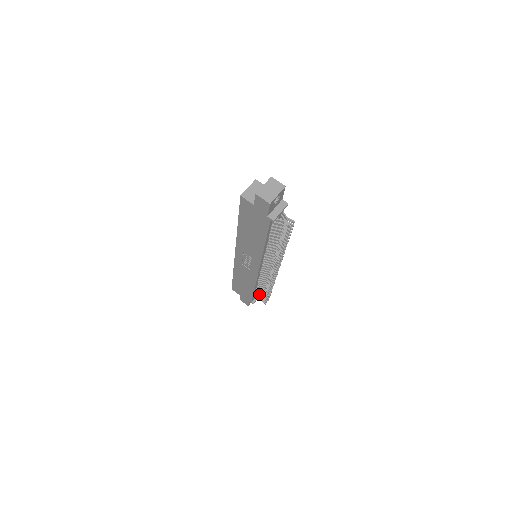
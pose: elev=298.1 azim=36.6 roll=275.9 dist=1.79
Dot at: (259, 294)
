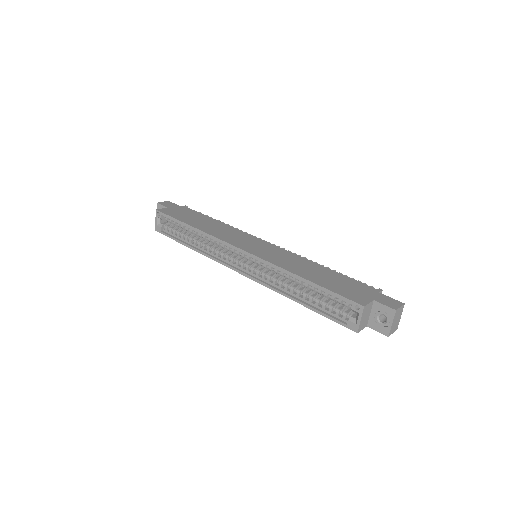
Dot at: occluded
